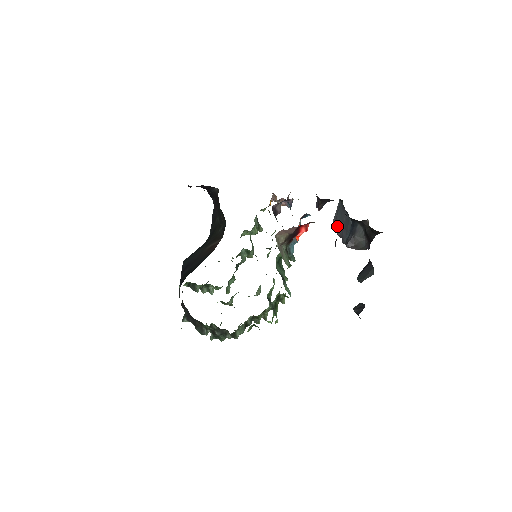
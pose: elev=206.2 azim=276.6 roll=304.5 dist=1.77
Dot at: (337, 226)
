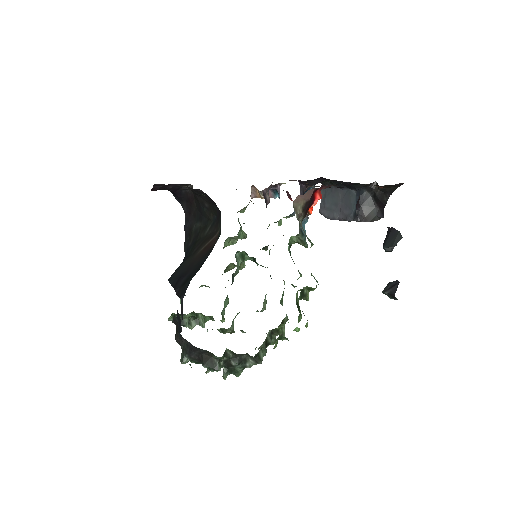
Dot at: (330, 212)
